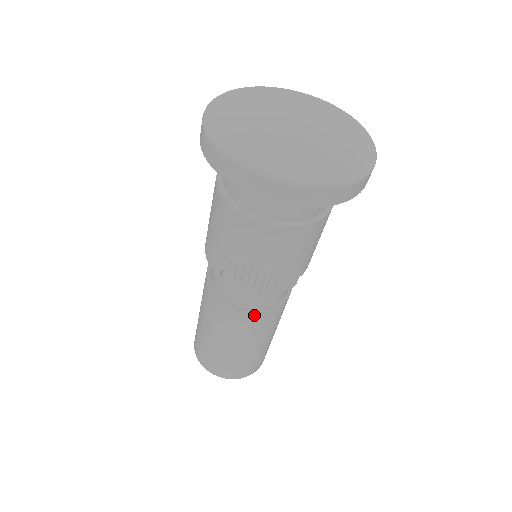
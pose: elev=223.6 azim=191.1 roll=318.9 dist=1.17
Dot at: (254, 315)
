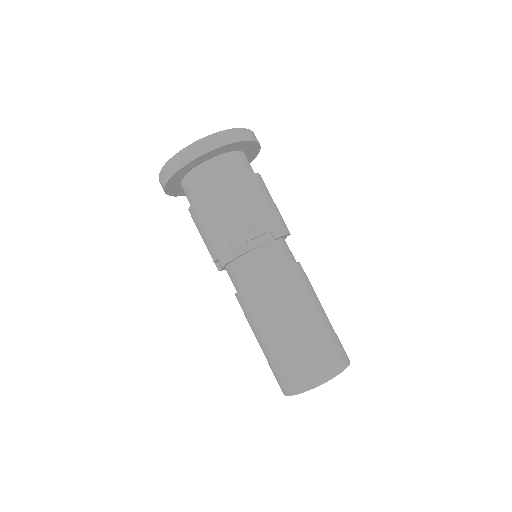
Dot at: (293, 269)
